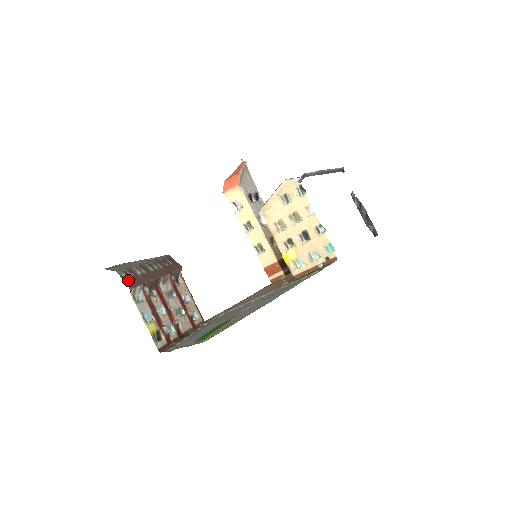
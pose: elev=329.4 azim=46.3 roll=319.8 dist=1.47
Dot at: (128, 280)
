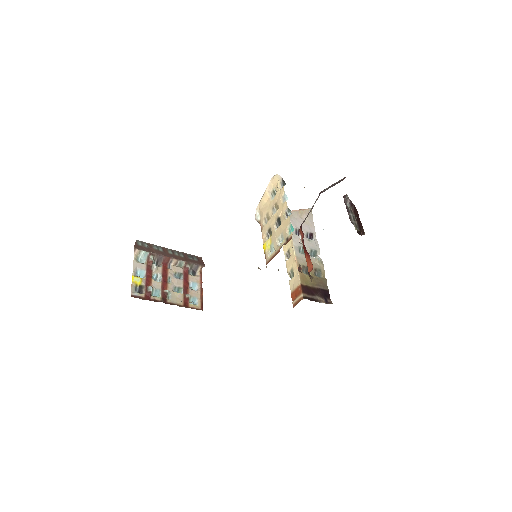
Dot at: (139, 246)
